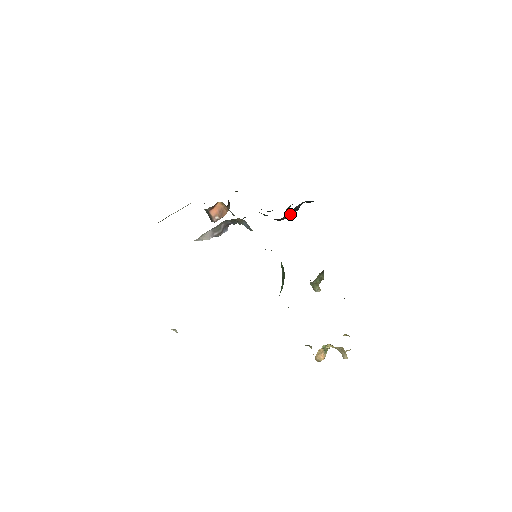
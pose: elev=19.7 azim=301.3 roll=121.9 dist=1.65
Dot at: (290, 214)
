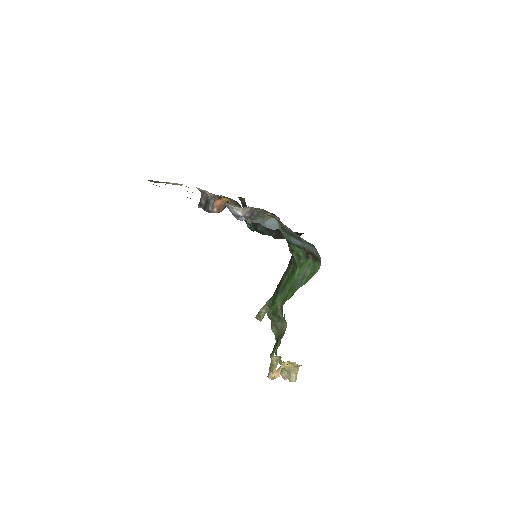
Dot at: occluded
